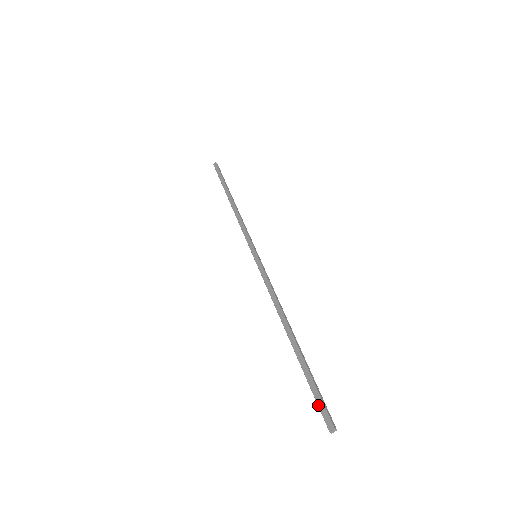
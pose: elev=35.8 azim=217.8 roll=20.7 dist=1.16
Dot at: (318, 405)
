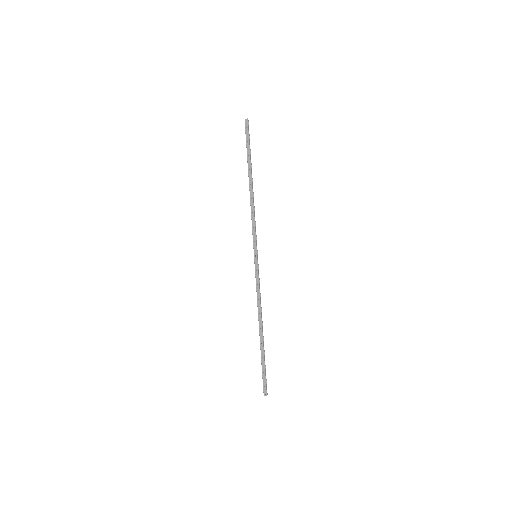
Dot at: (263, 380)
